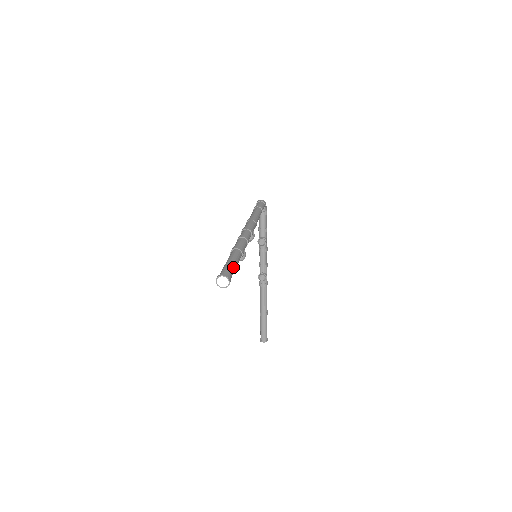
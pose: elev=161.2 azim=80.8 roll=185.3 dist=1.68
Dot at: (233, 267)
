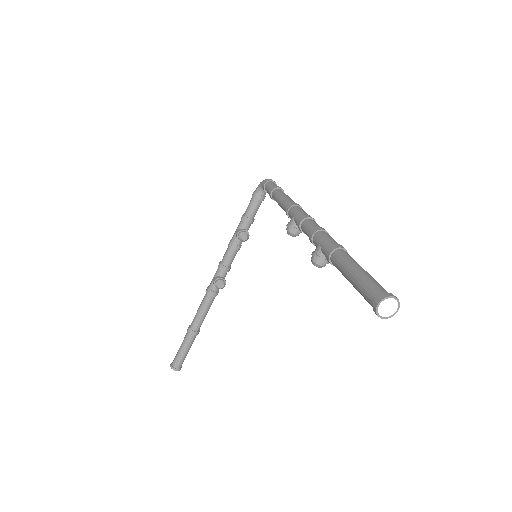
Dot at: occluded
